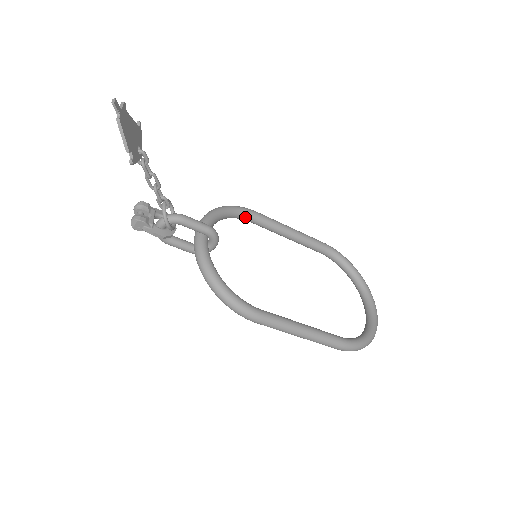
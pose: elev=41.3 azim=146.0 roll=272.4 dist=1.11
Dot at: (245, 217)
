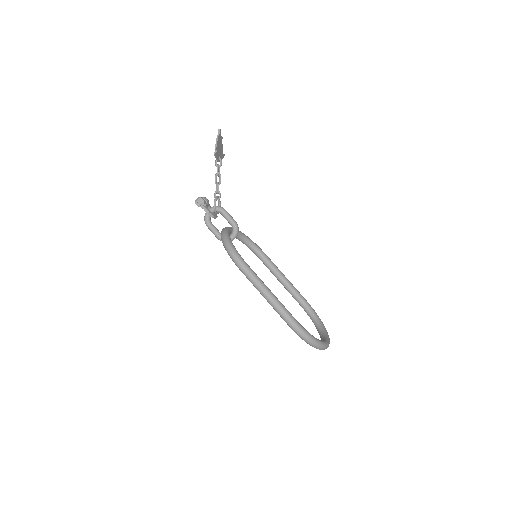
Dot at: (257, 251)
